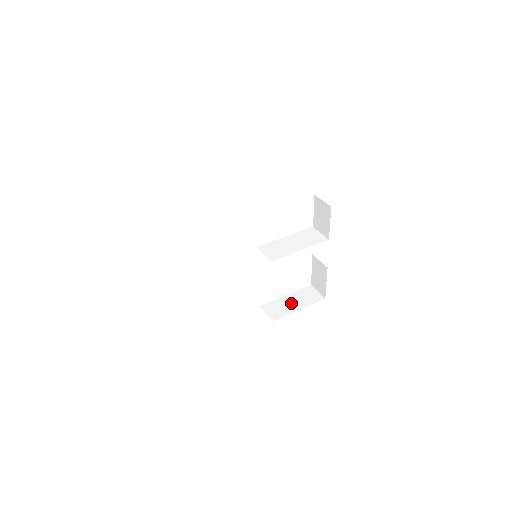
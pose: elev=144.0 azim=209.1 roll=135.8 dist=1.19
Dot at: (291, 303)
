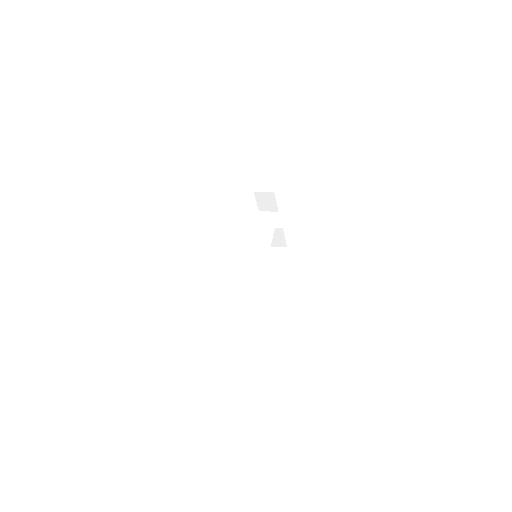
Dot at: (274, 267)
